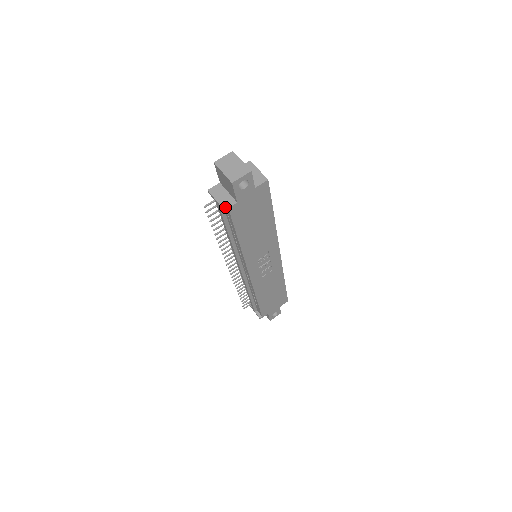
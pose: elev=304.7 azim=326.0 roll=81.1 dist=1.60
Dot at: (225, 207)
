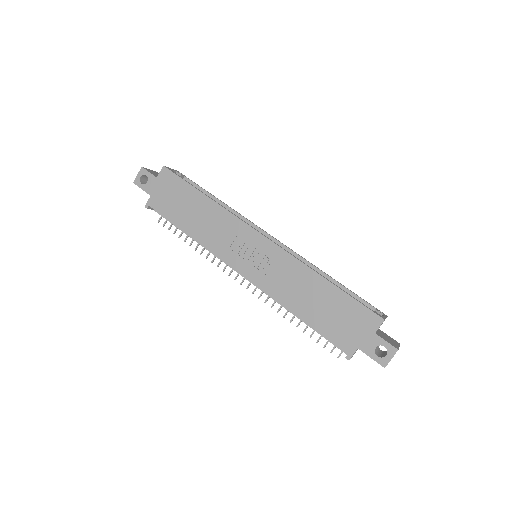
Dot at: (147, 205)
